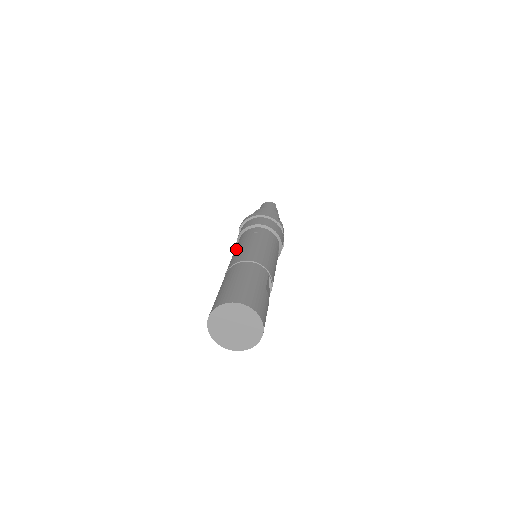
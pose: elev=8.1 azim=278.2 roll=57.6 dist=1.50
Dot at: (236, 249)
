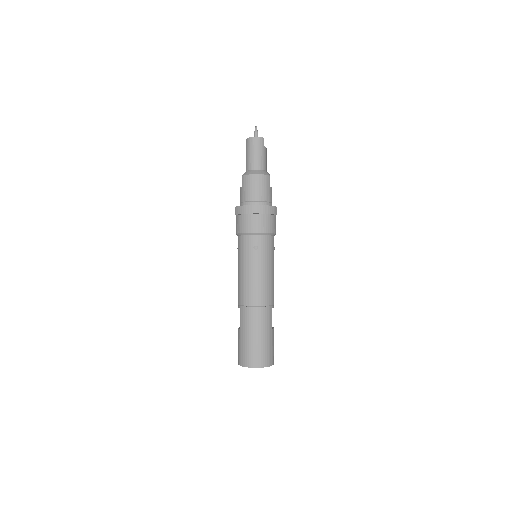
Dot at: (242, 271)
